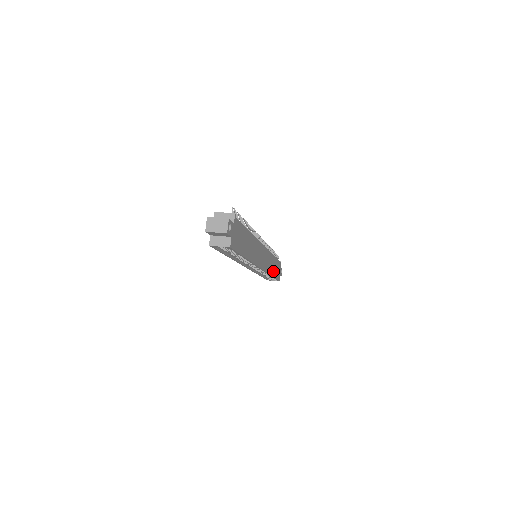
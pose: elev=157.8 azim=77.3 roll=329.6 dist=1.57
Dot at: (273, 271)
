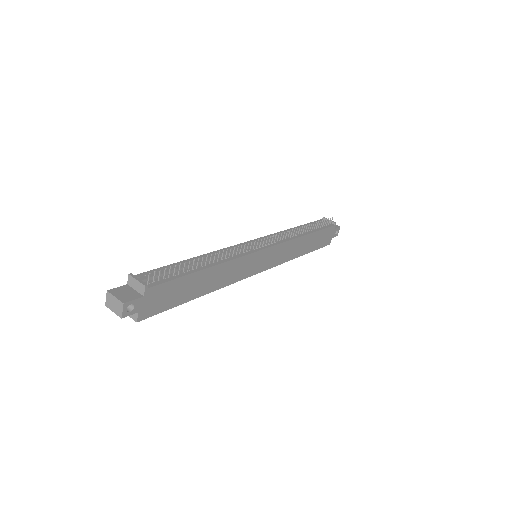
Dot at: (305, 249)
